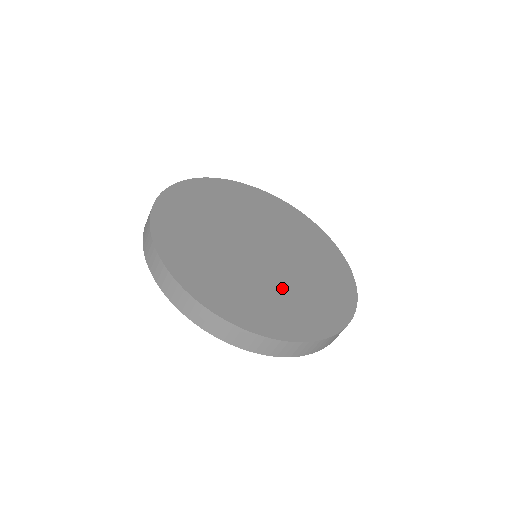
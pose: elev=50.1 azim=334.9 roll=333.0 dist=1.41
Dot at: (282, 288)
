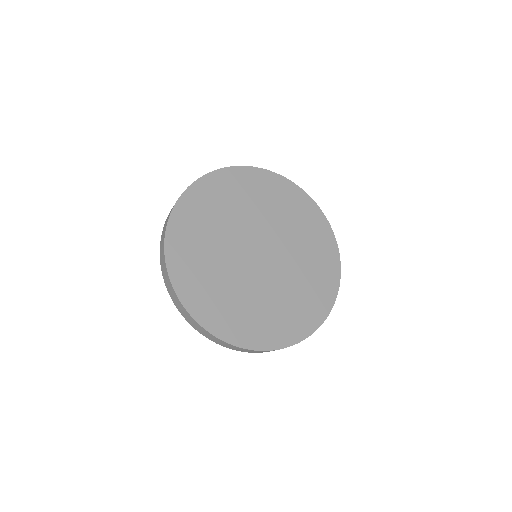
Dot at: (270, 297)
